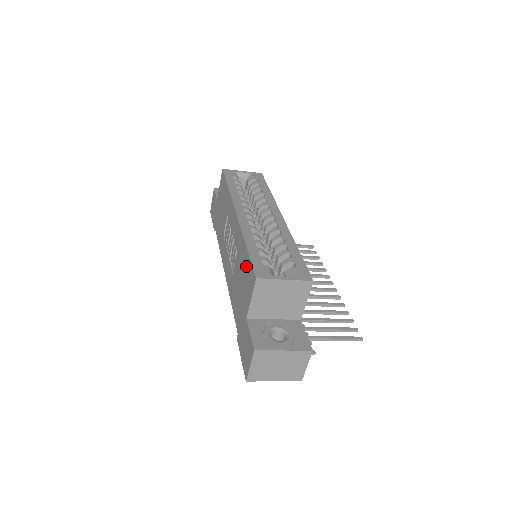
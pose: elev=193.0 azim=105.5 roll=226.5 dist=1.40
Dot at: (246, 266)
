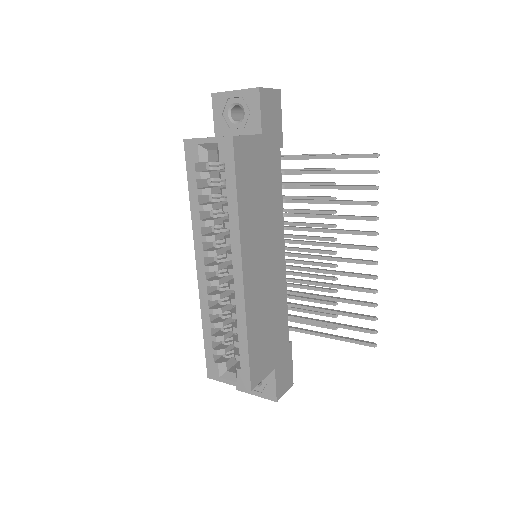
Dot at: occluded
